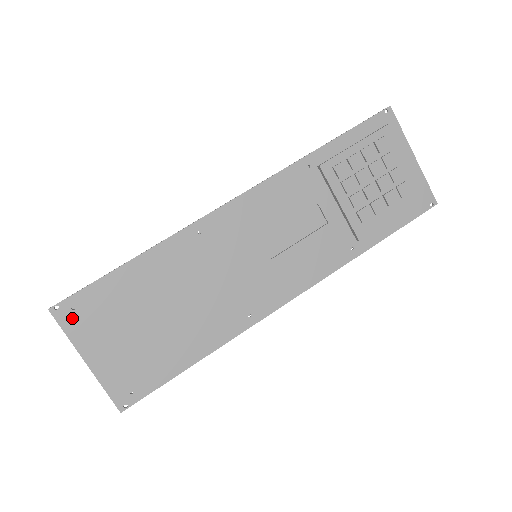
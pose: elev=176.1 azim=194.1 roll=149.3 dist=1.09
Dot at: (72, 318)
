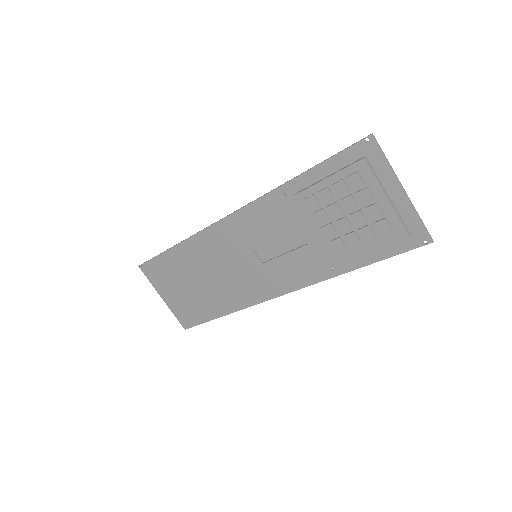
Dot at: (150, 274)
